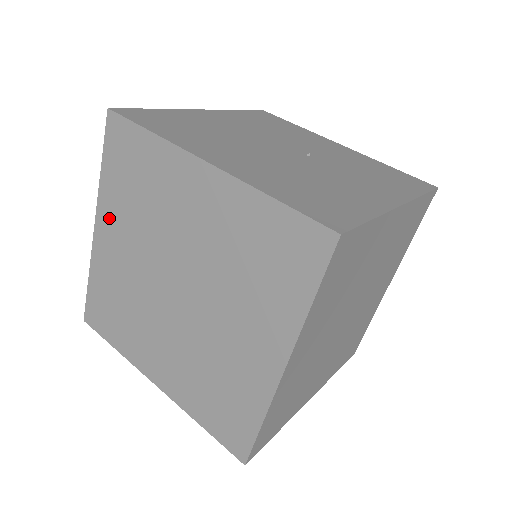
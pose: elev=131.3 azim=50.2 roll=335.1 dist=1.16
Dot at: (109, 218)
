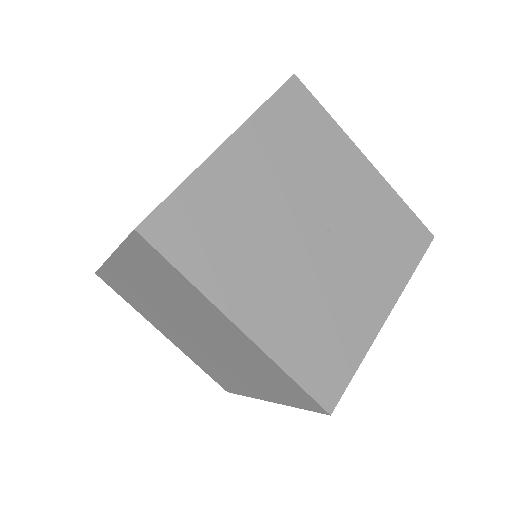
Dot at: (128, 267)
